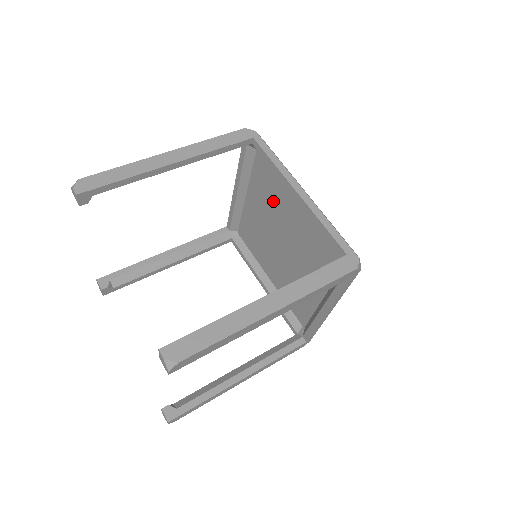
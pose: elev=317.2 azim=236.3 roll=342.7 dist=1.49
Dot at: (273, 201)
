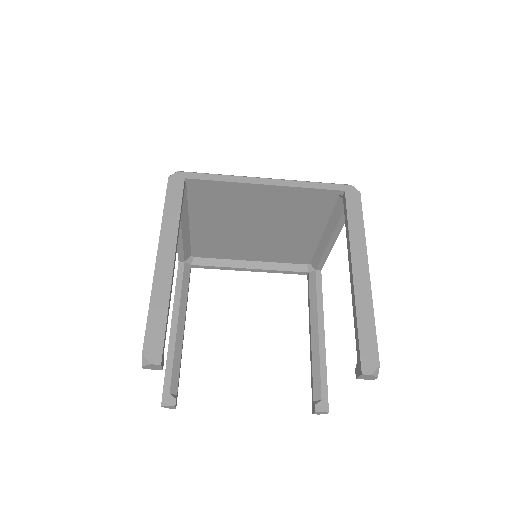
Dot at: (230, 208)
